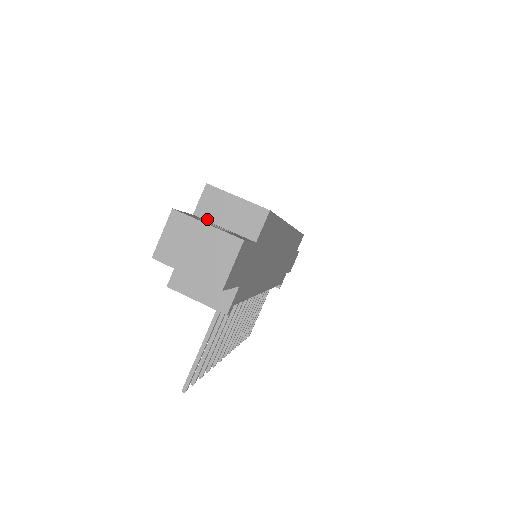
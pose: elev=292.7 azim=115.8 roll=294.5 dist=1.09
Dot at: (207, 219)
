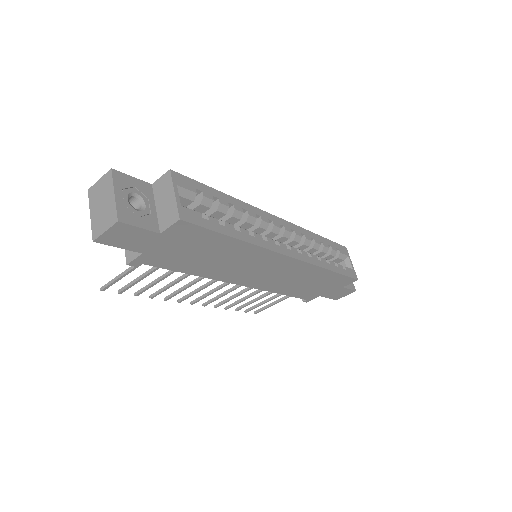
Dot at: (154, 194)
